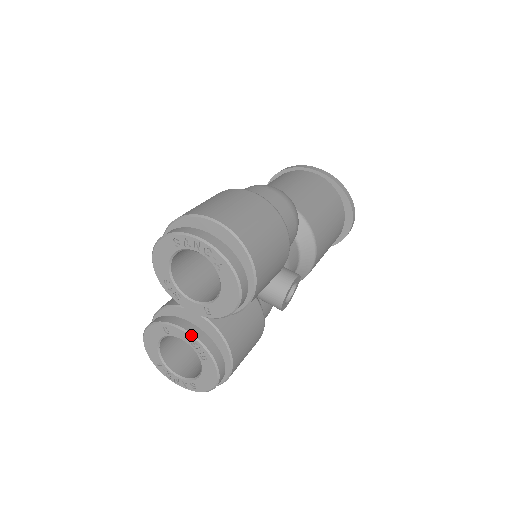
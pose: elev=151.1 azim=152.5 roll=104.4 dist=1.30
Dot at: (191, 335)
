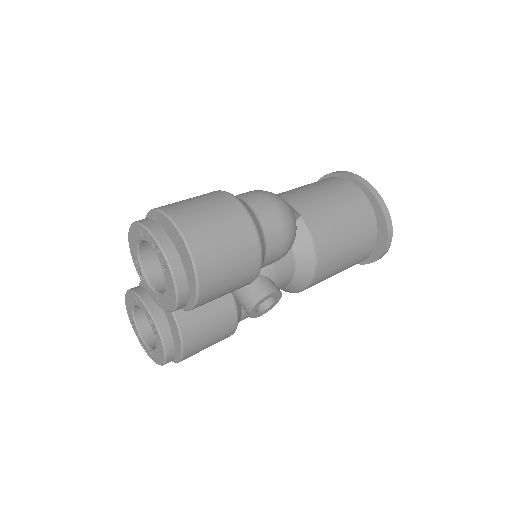
Dot at: (150, 314)
